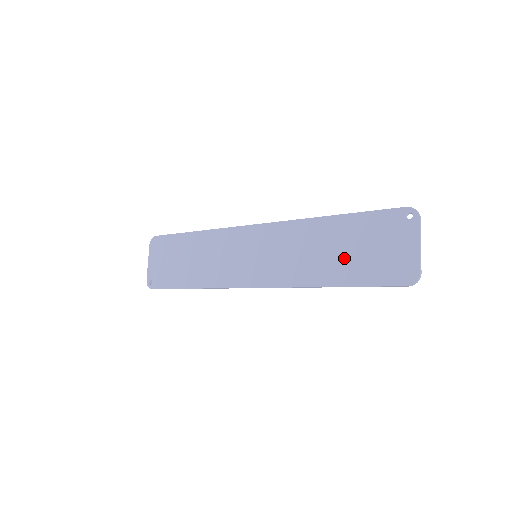
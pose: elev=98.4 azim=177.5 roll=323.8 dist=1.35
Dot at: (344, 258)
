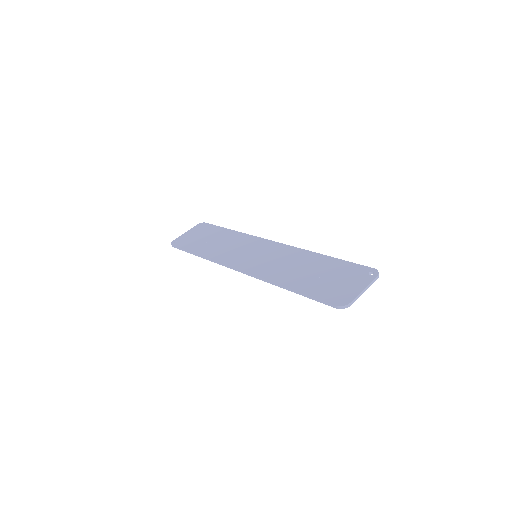
Dot at: (310, 277)
